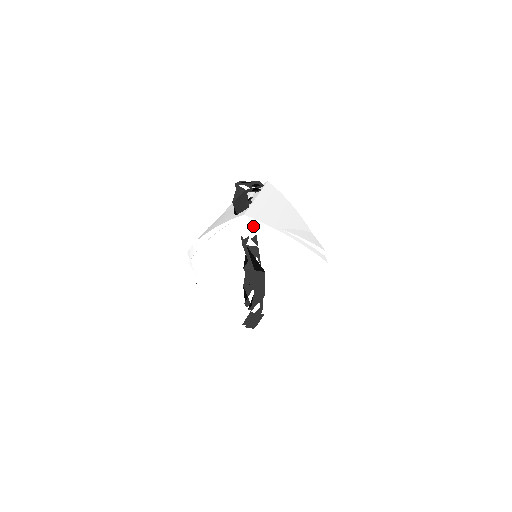
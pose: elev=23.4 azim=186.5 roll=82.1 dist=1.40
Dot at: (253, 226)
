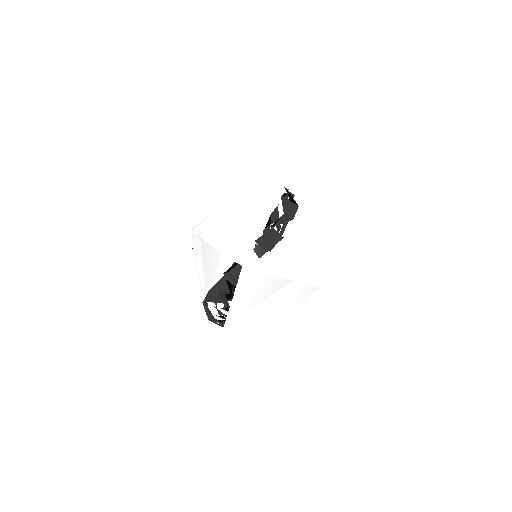
Dot at: (294, 187)
